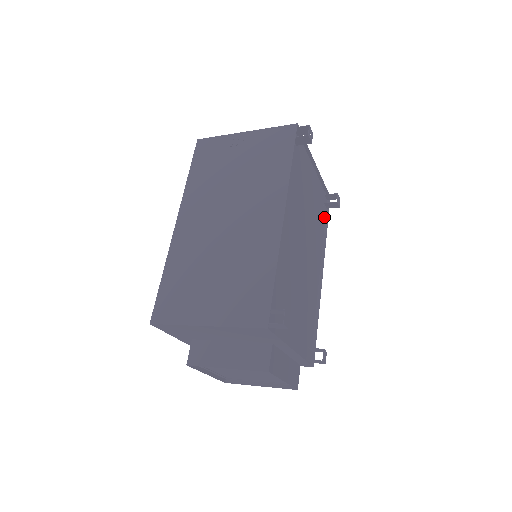
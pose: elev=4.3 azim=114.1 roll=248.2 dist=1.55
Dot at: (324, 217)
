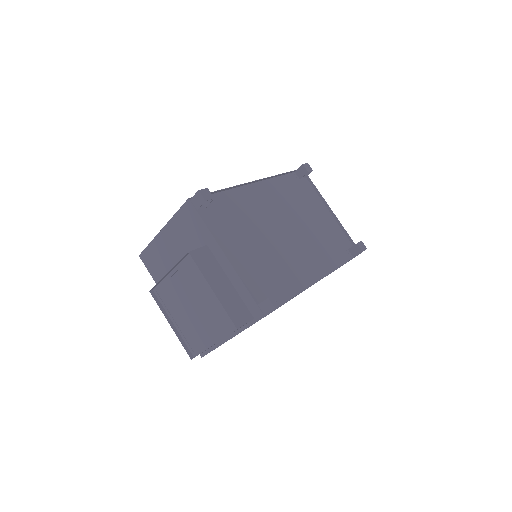
Dot at: (346, 259)
